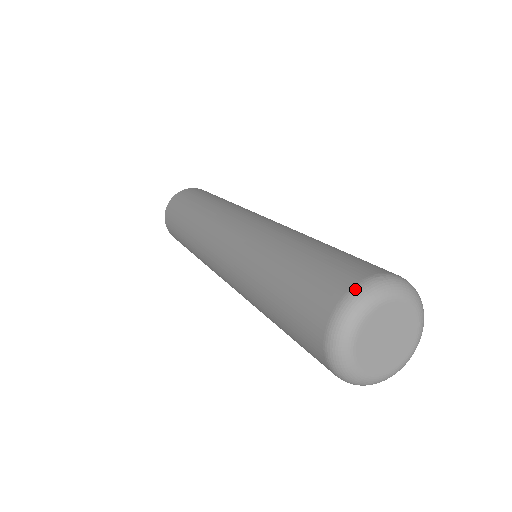
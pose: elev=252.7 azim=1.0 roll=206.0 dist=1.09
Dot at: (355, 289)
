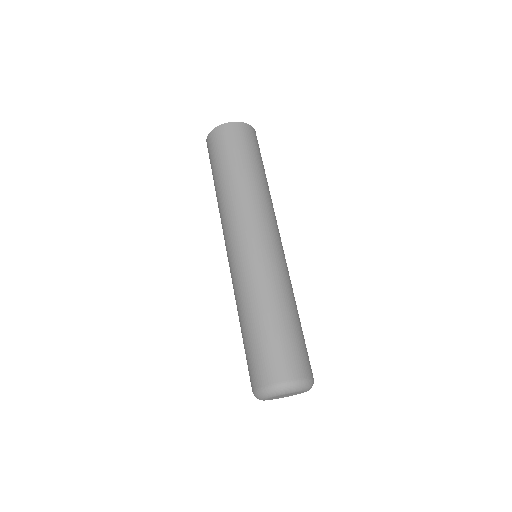
Dot at: (255, 392)
